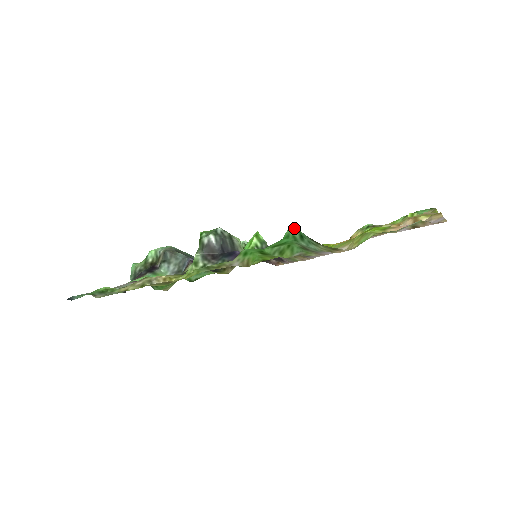
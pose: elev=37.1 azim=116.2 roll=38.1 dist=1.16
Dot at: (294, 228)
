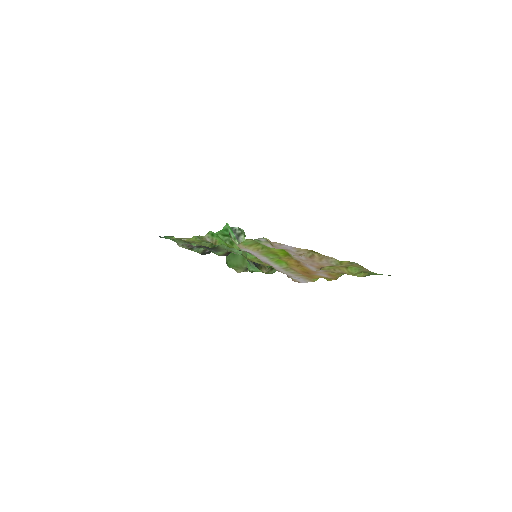
Dot at: occluded
